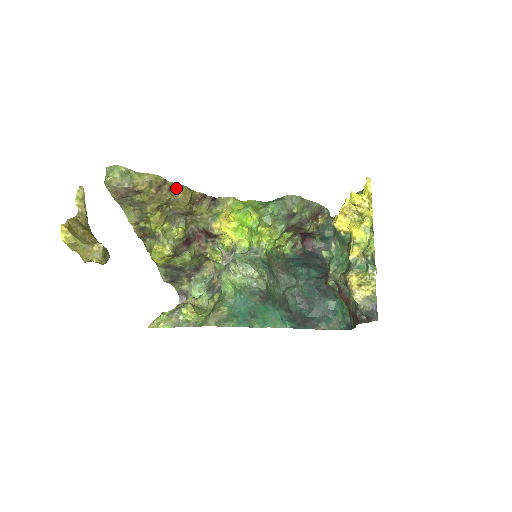
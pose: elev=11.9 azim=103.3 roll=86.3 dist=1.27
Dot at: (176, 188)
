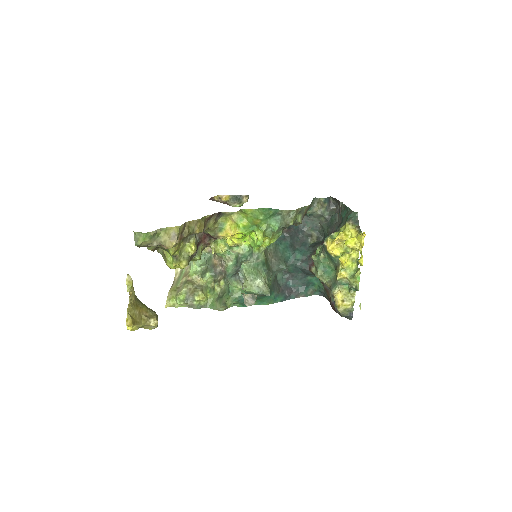
Dot at: (193, 225)
